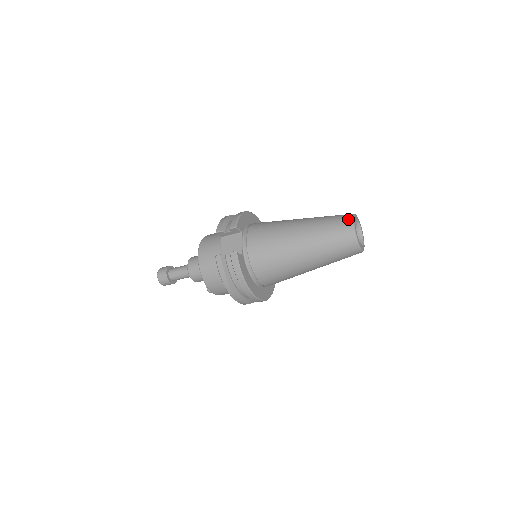
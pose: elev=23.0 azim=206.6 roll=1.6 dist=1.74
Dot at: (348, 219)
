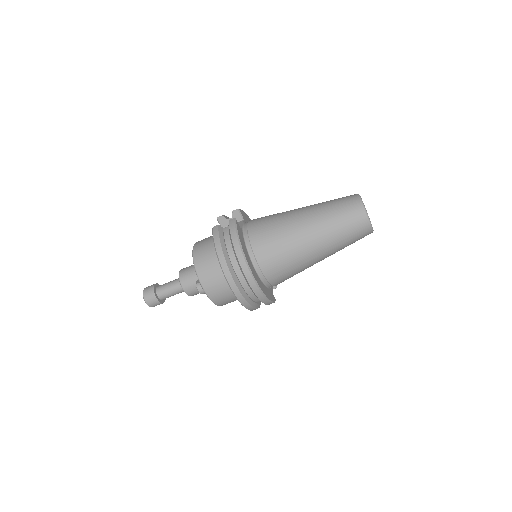
Dot at: occluded
